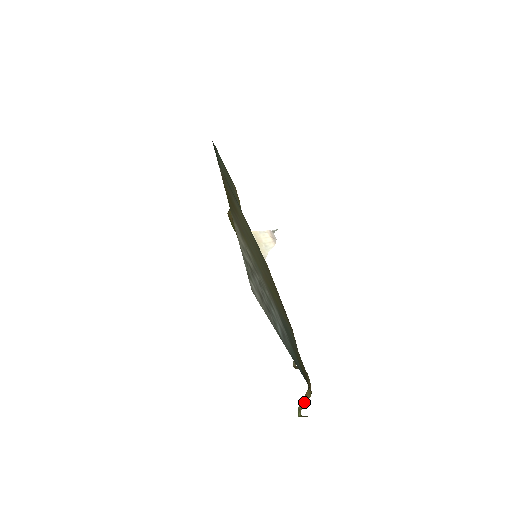
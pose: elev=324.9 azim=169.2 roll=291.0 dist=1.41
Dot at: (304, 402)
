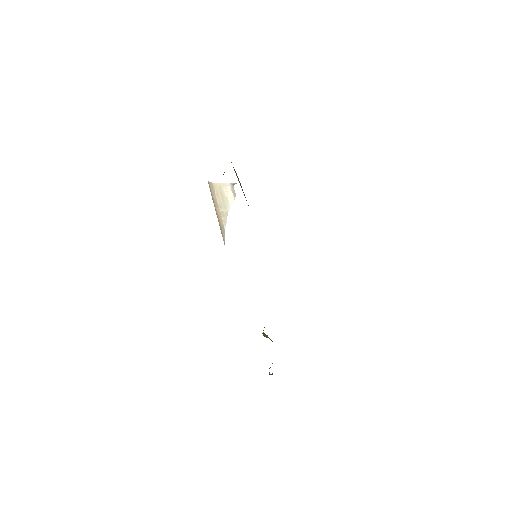
Dot at: occluded
